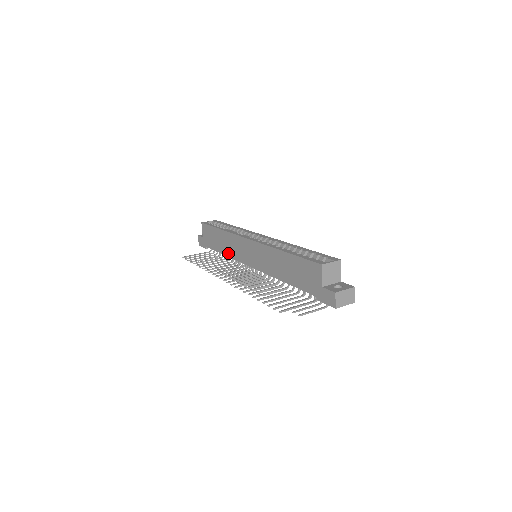
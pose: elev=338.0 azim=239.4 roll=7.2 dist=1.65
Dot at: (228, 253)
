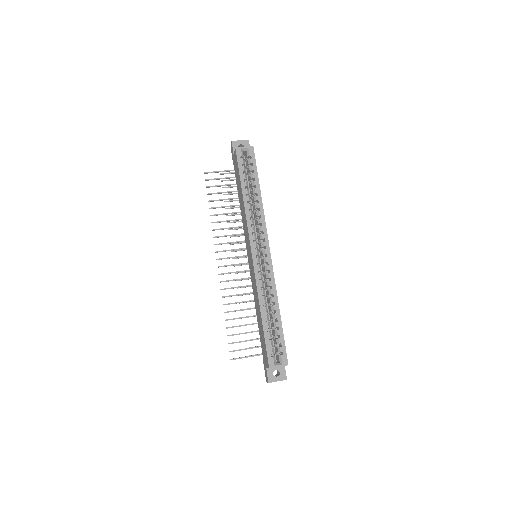
Dot at: (242, 215)
